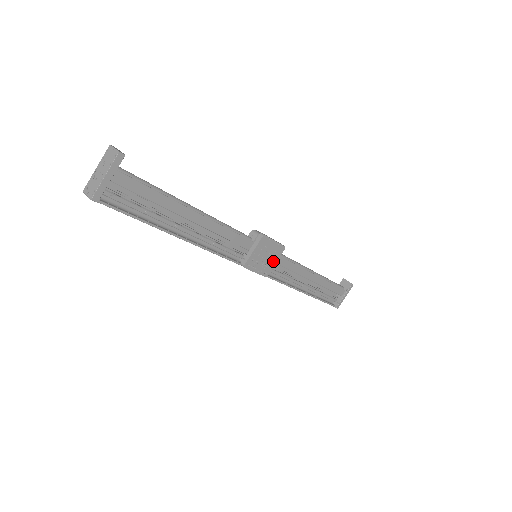
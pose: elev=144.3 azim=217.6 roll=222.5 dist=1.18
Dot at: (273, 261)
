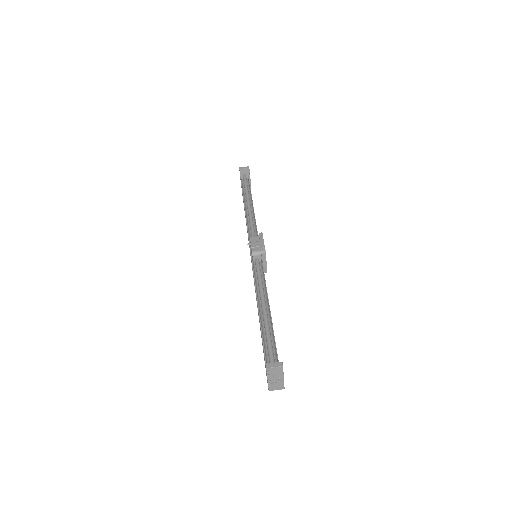
Dot at: occluded
